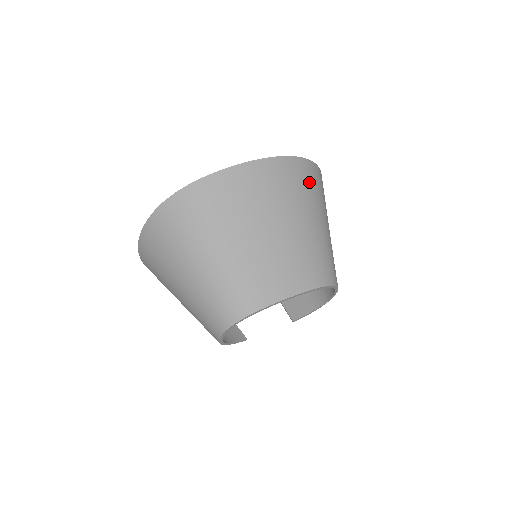
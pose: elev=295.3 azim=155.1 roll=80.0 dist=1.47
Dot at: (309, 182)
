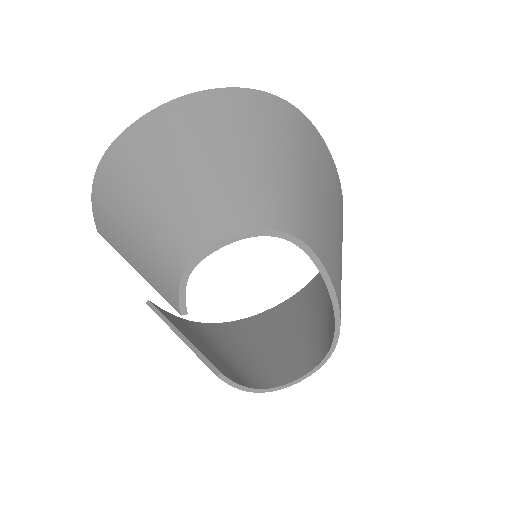
Dot at: occluded
